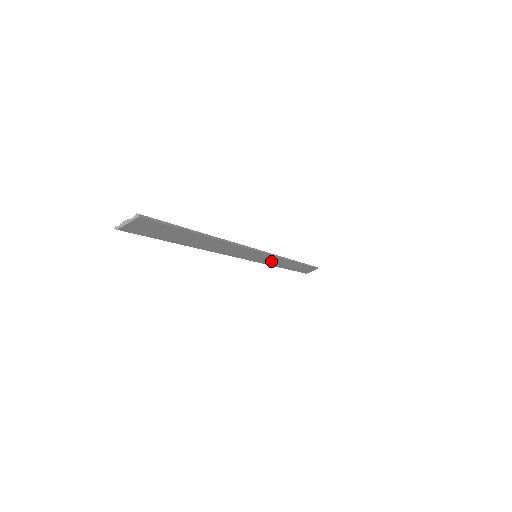
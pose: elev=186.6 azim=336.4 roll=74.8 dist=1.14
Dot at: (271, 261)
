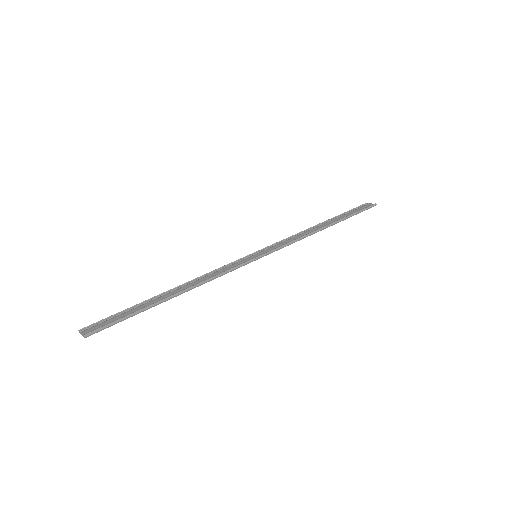
Dot at: (285, 243)
